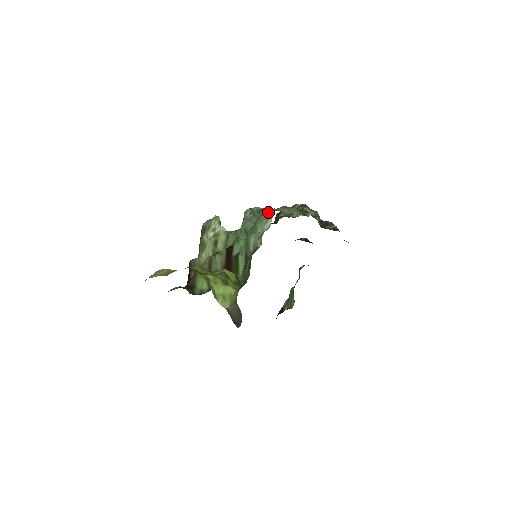
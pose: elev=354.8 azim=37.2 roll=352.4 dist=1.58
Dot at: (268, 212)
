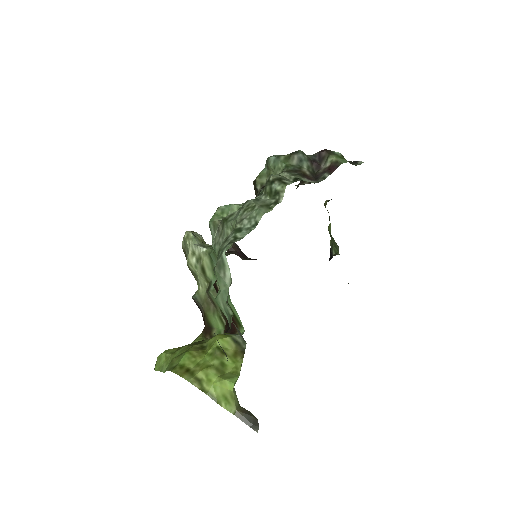
Dot at: (219, 260)
